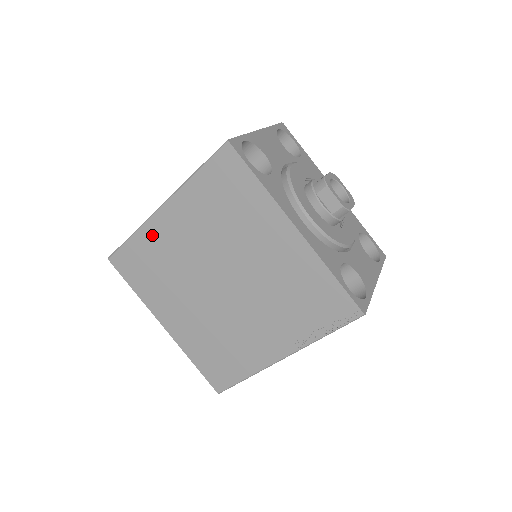
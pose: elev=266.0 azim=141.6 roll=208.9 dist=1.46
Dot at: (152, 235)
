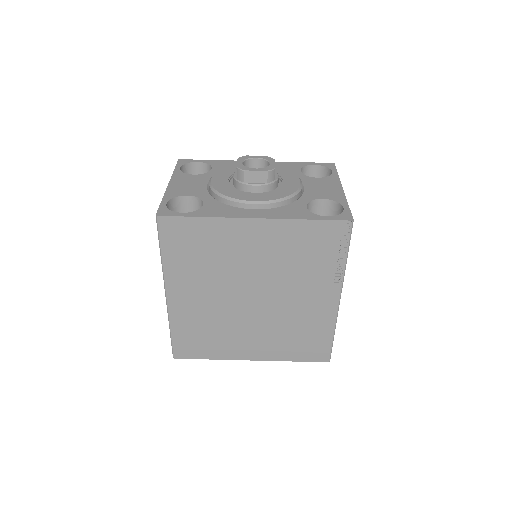
Dot at: (181, 316)
